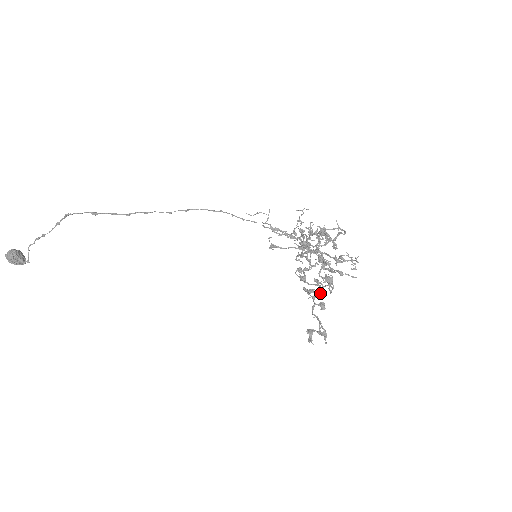
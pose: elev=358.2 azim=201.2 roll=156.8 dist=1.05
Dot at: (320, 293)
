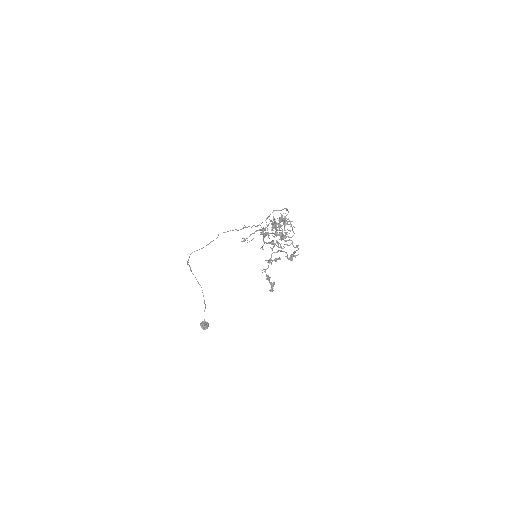
Dot at: (271, 255)
